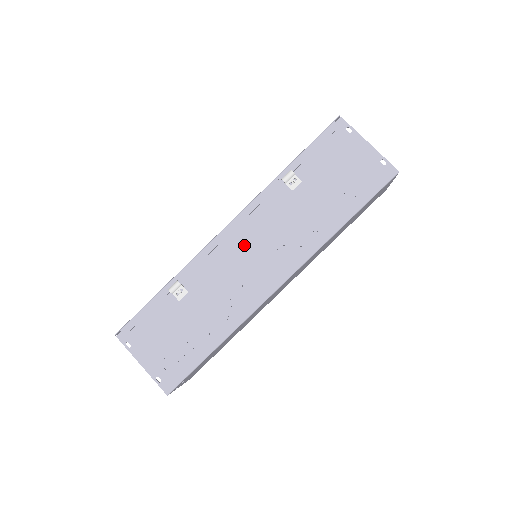
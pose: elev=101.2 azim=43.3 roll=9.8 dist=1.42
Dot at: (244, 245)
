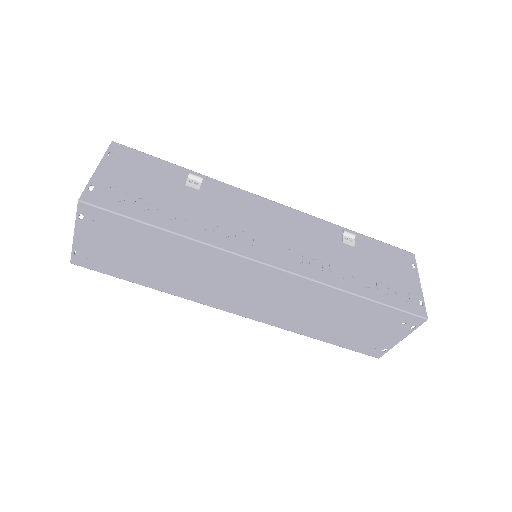
Dot at: (274, 221)
